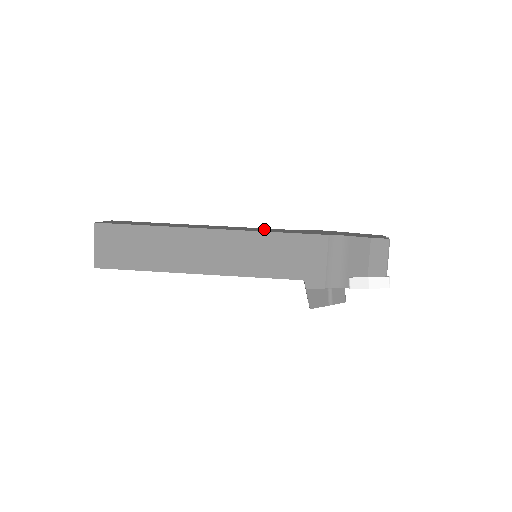
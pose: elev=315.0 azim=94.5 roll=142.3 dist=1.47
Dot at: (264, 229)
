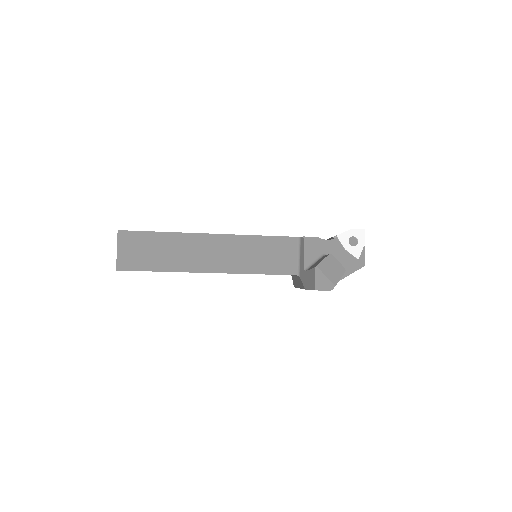
Dot at: occluded
